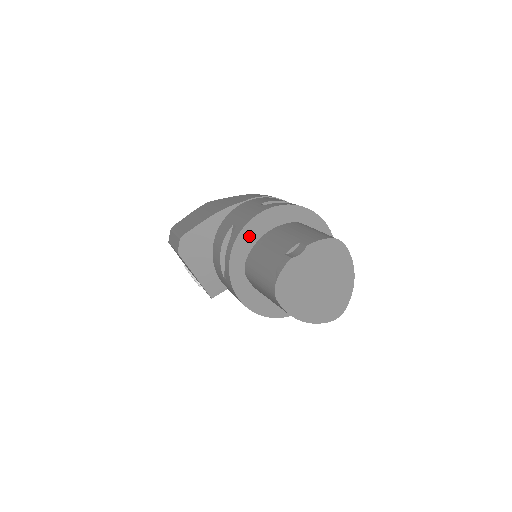
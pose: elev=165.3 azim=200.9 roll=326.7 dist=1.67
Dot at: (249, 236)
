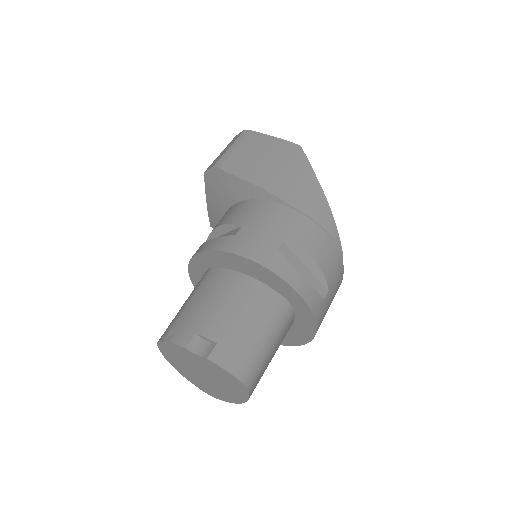
Dot at: (228, 260)
